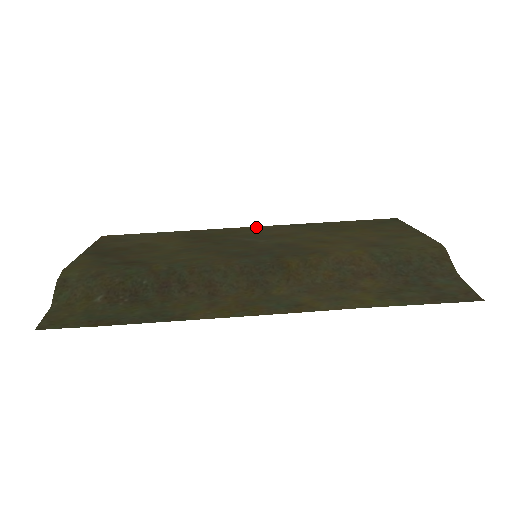
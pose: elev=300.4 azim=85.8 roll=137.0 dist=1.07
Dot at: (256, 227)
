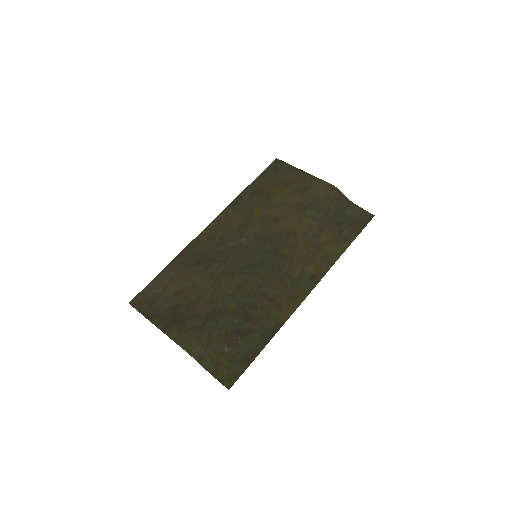
Dot at: (213, 224)
